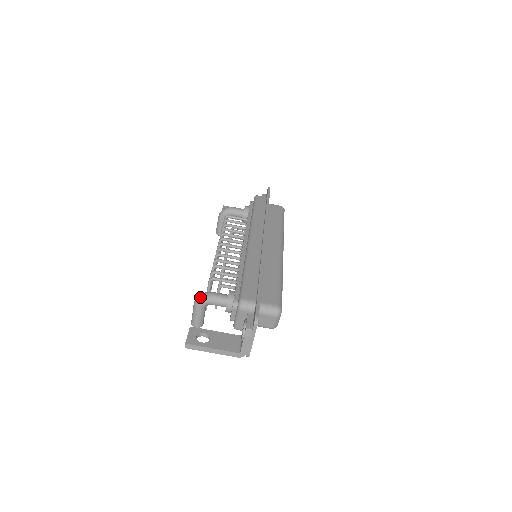
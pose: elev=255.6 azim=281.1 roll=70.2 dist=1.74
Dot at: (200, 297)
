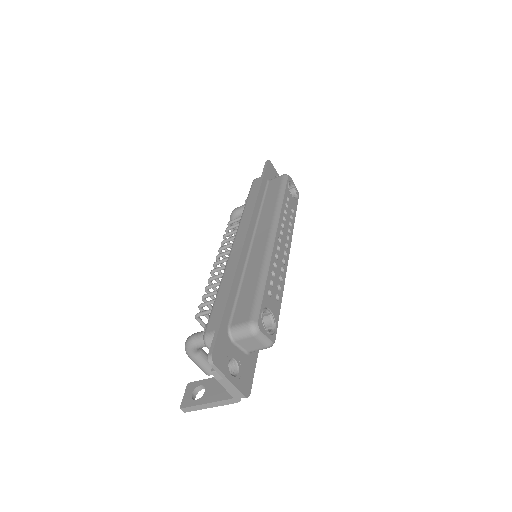
Dot at: occluded
